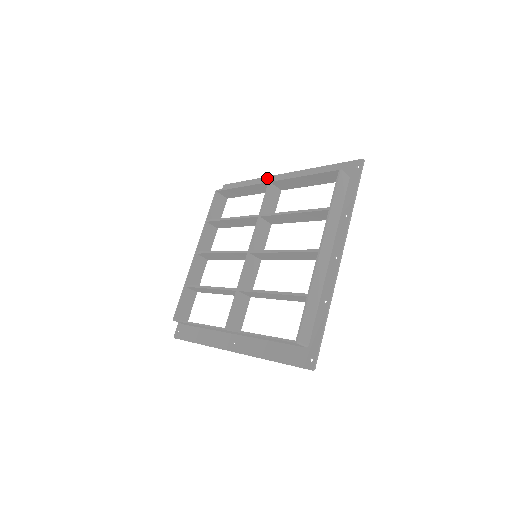
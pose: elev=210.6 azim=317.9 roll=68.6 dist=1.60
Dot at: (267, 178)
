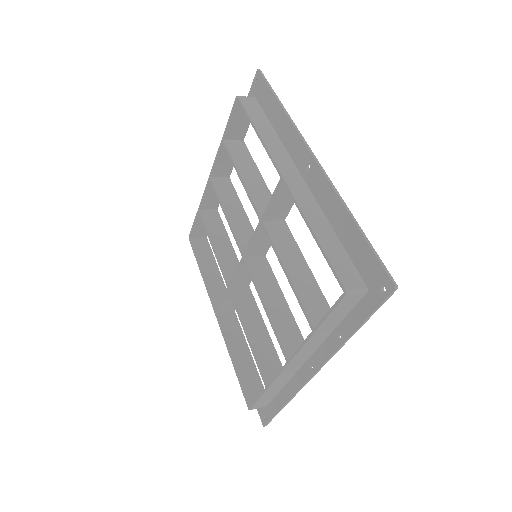
Dot at: (297, 137)
